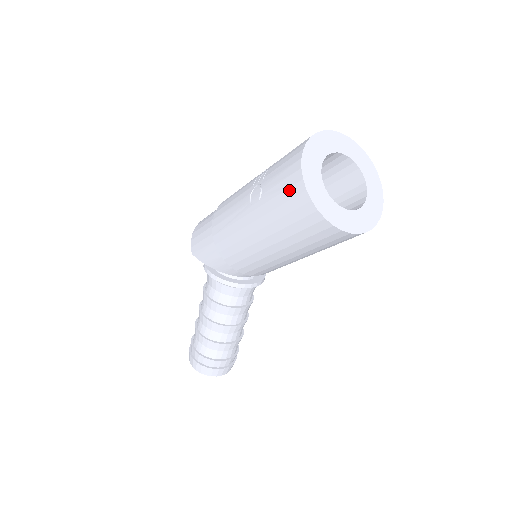
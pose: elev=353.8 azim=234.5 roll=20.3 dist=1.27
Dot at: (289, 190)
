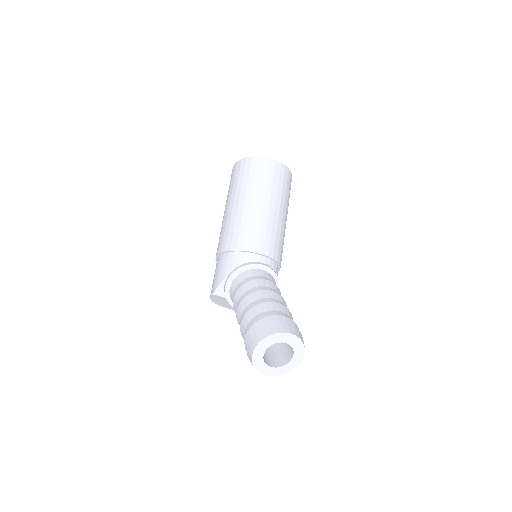
Dot at: (233, 174)
